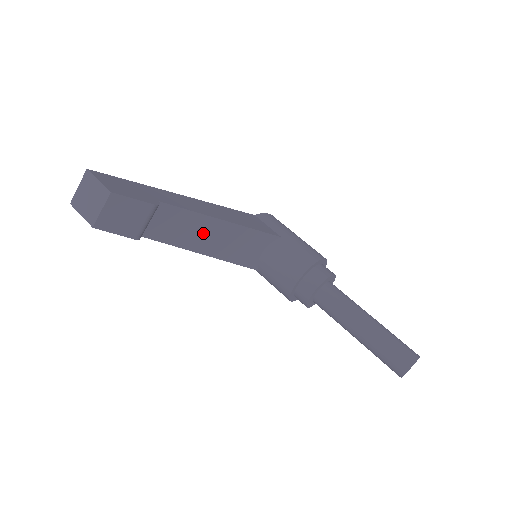
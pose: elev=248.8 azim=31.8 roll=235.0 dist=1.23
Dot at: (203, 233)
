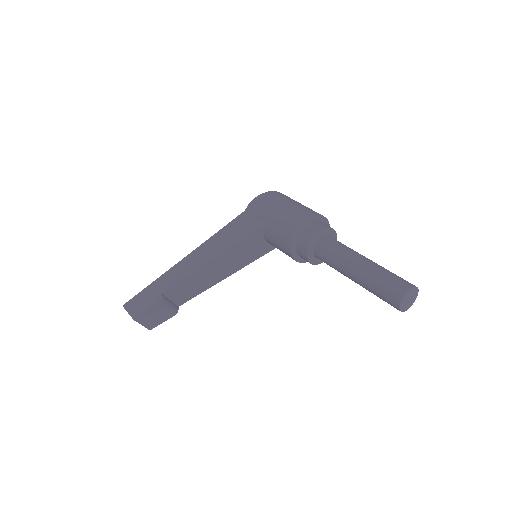
Dot at: (209, 275)
